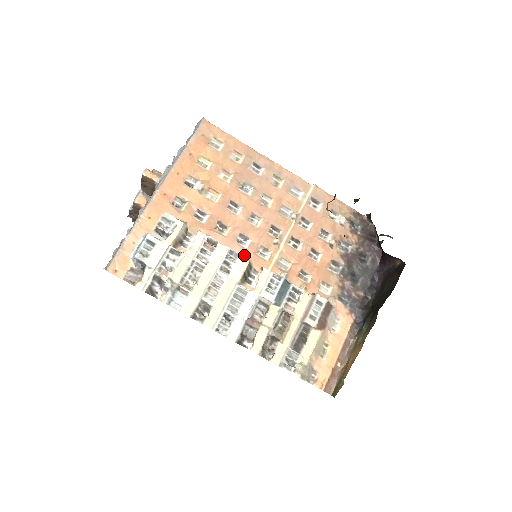
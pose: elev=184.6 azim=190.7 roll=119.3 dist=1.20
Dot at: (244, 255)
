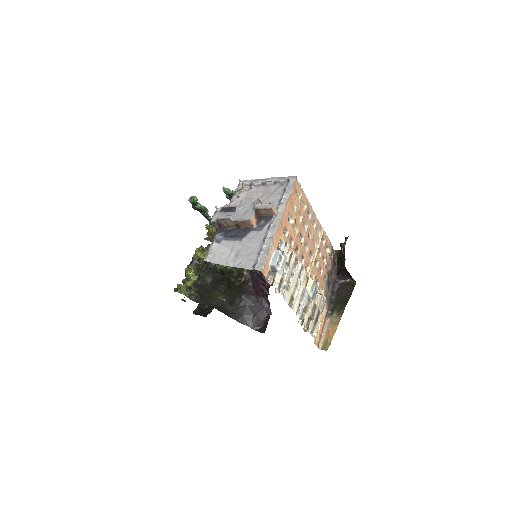
Dot at: occluded
